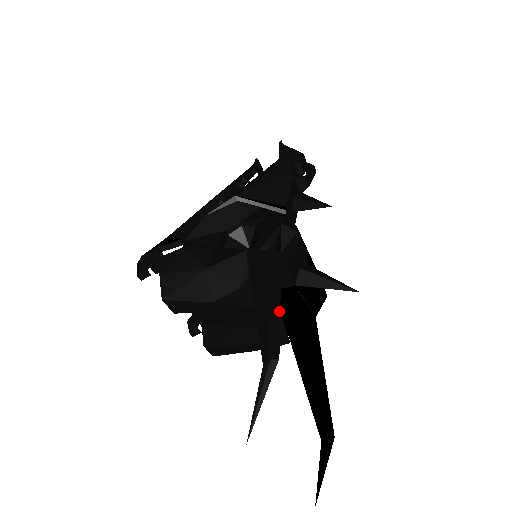
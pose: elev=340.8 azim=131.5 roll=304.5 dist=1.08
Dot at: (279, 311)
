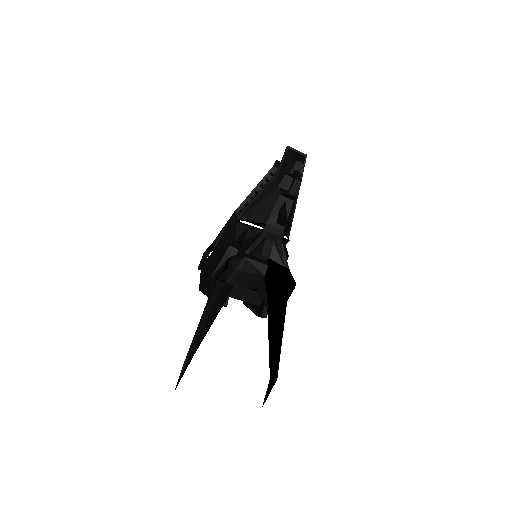
Dot at: (203, 329)
